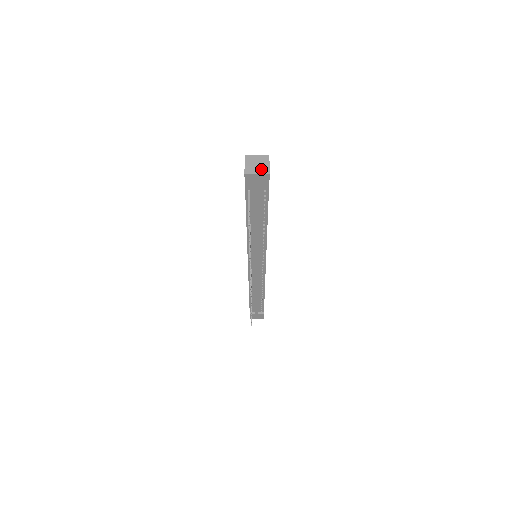
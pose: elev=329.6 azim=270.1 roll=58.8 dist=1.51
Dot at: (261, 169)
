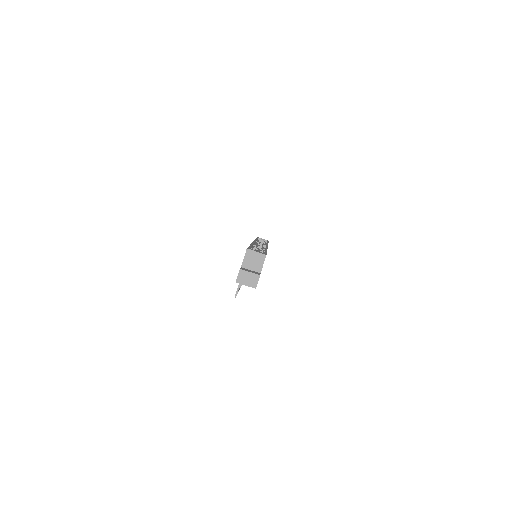
Dot at: (251, 281)
